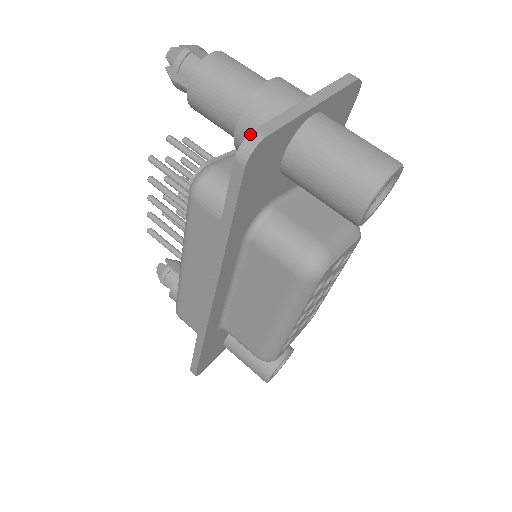
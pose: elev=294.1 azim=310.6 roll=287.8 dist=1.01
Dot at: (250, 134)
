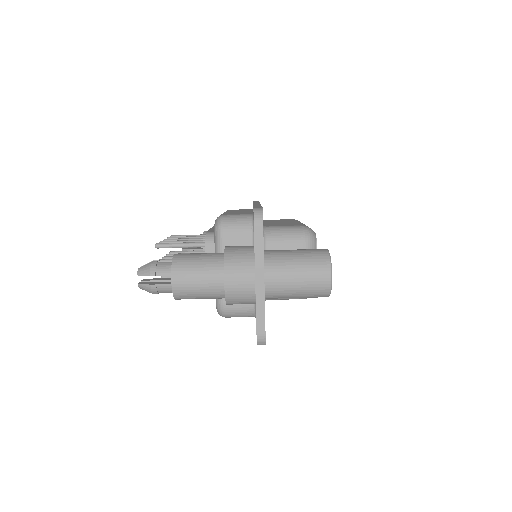
Dot at: (257, 340)
